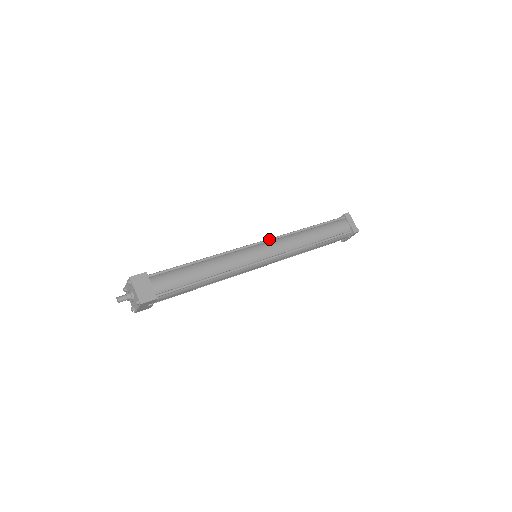
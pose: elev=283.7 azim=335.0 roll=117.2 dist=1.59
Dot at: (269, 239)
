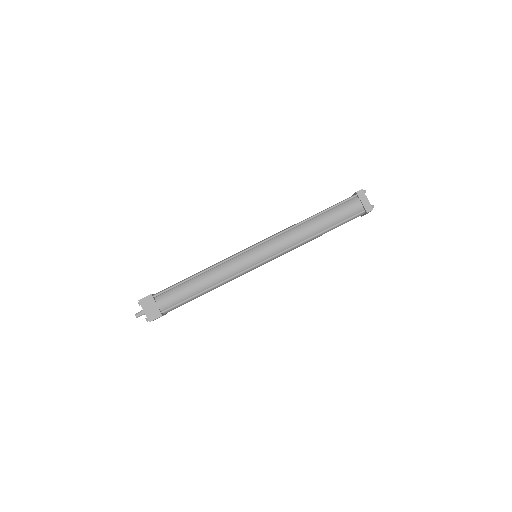
Dot at: (265, 240)
